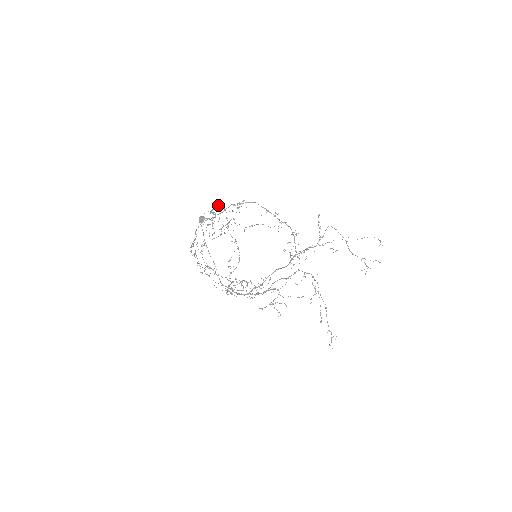
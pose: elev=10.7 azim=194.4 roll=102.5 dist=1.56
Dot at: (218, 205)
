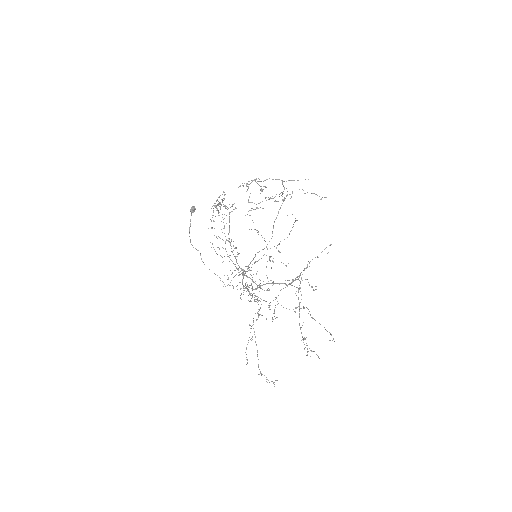
Dot at: (255, 179)
